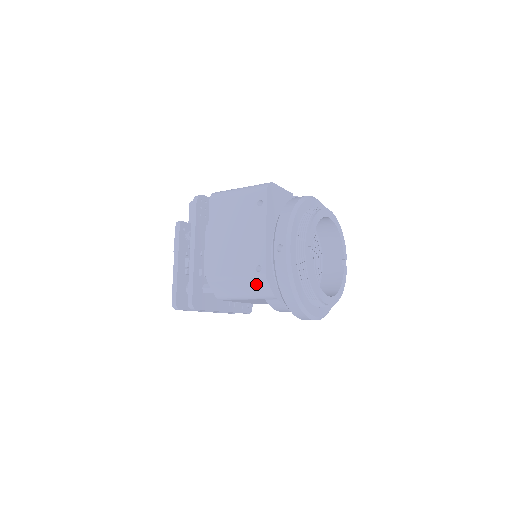
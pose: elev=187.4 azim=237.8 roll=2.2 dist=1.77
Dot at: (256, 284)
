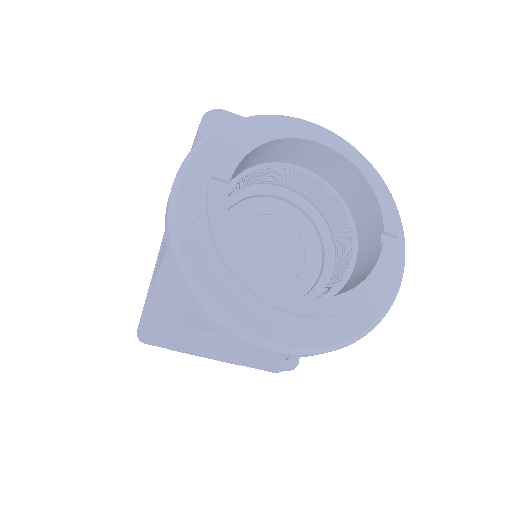
Dot at: (170, 275)
